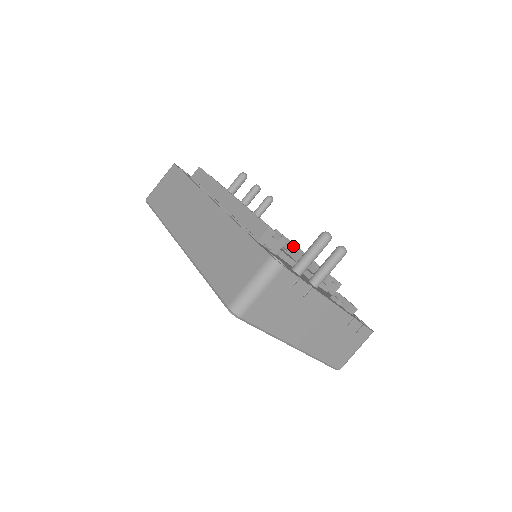
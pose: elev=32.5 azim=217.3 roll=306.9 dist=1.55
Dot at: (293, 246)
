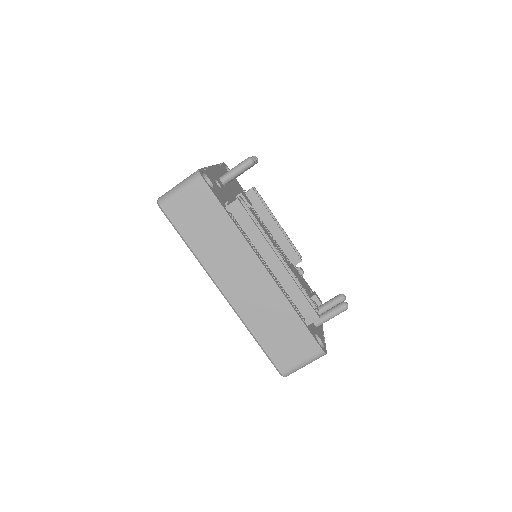
Dot at: (270, 218)
